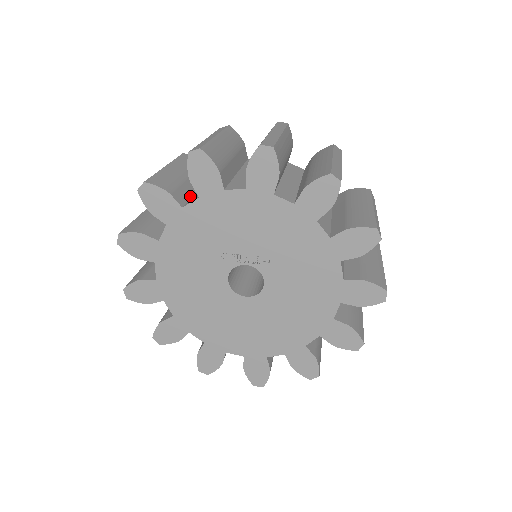
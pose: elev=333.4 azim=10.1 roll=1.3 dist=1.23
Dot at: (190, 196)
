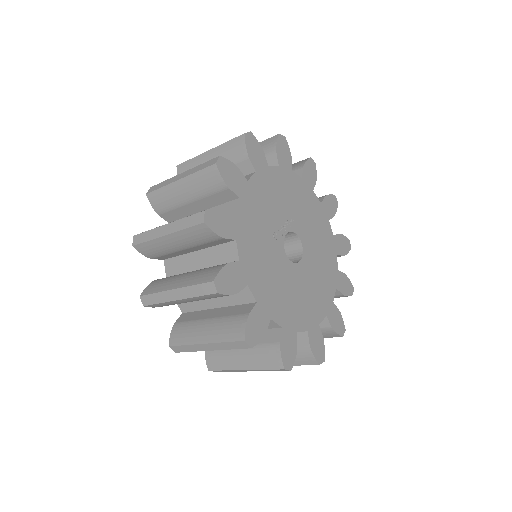
Dot at: occluded
